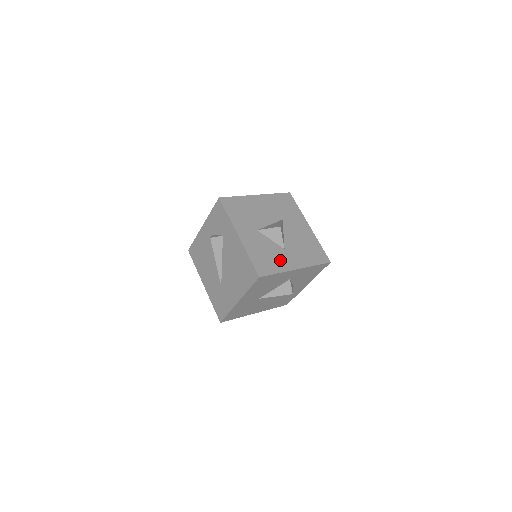
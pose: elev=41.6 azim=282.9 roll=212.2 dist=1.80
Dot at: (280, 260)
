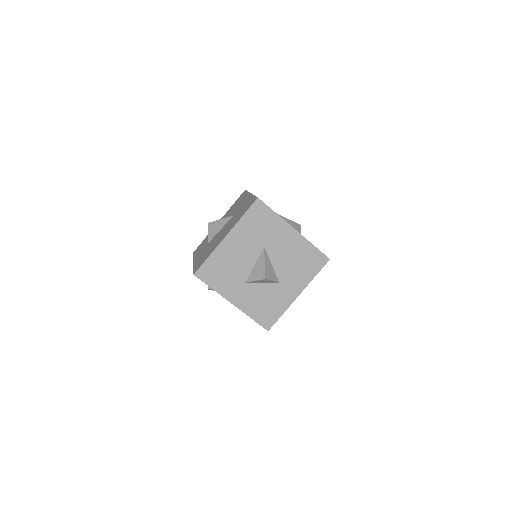
Dot at: (279, 299)
